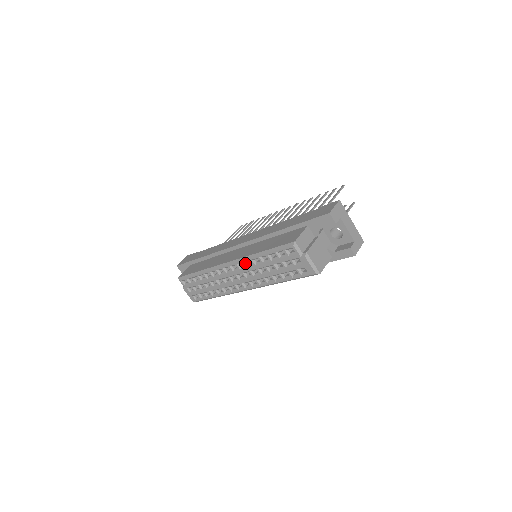
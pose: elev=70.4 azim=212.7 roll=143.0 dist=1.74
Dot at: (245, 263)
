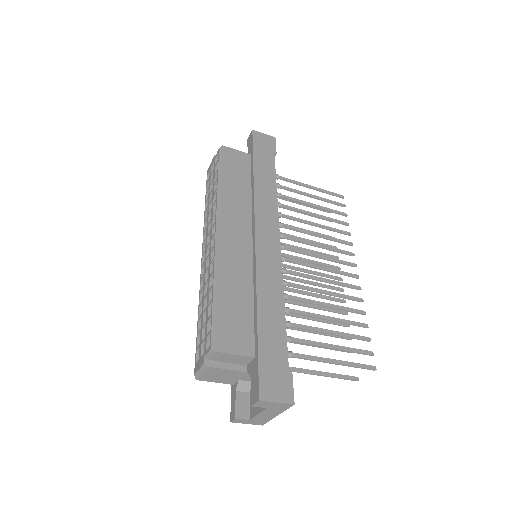
Dot at: (213, 261)
